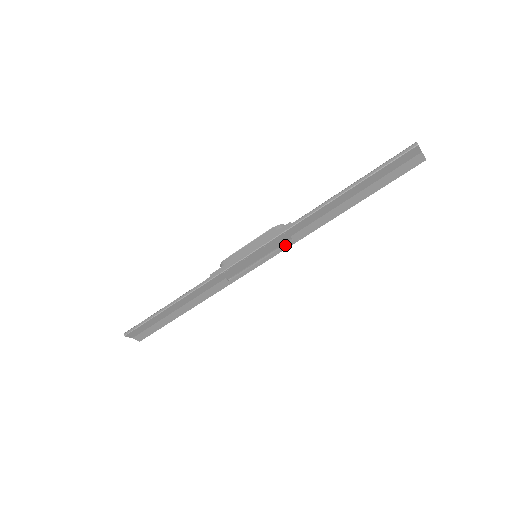
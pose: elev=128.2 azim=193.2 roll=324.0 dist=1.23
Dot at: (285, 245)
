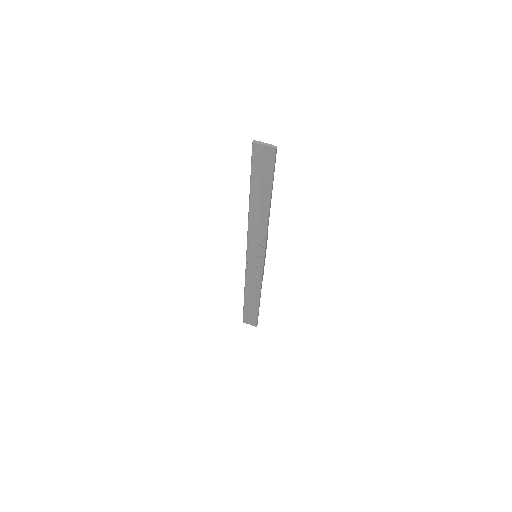
Dot at: (261, 244)
